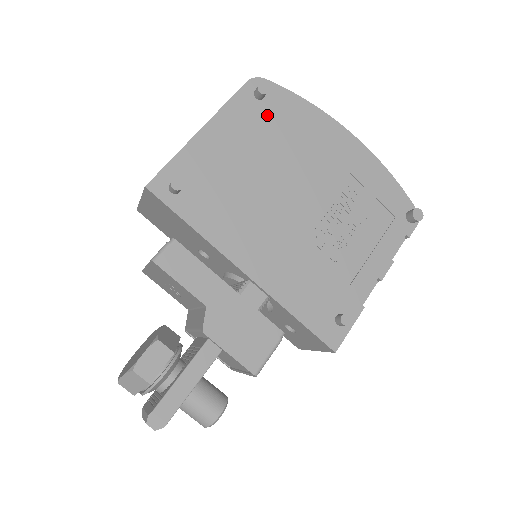
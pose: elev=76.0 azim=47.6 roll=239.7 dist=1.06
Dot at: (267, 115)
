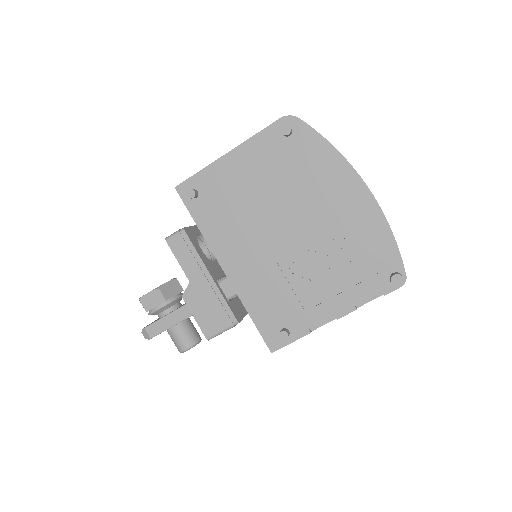
Dot at: (288, 151)
